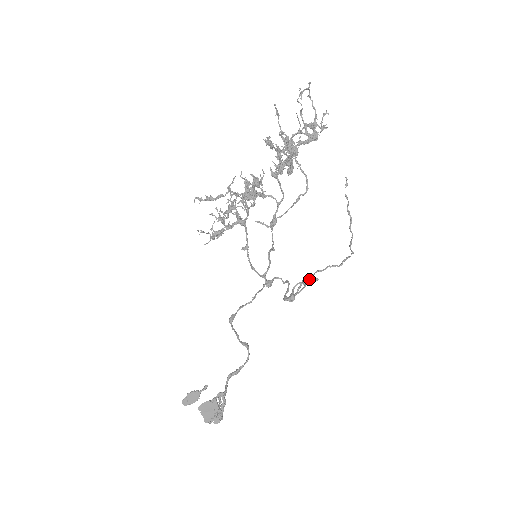
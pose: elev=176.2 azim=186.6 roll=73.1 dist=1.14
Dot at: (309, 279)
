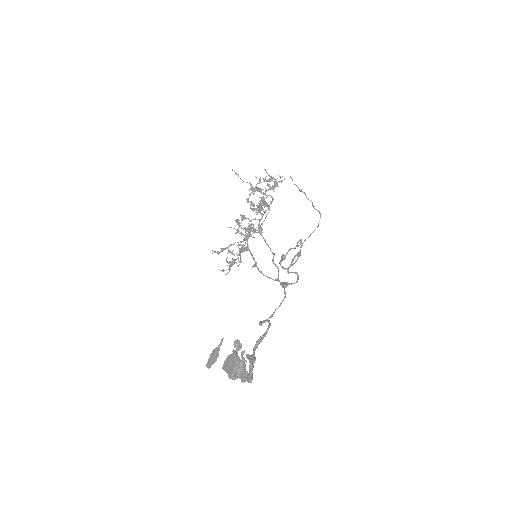
Dot at: (296, 245)
